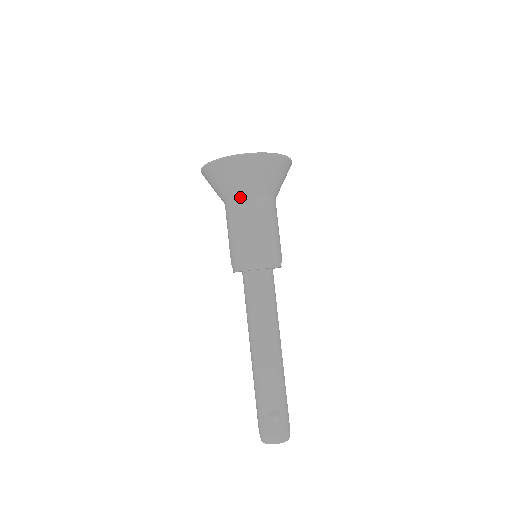
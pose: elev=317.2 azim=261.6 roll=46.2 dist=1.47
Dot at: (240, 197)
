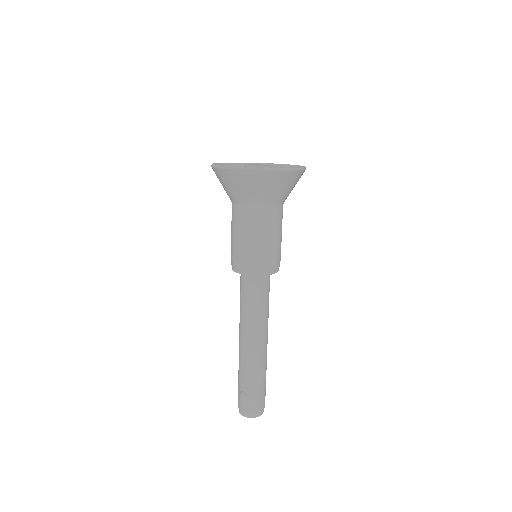
Dot at: (233, 202)
